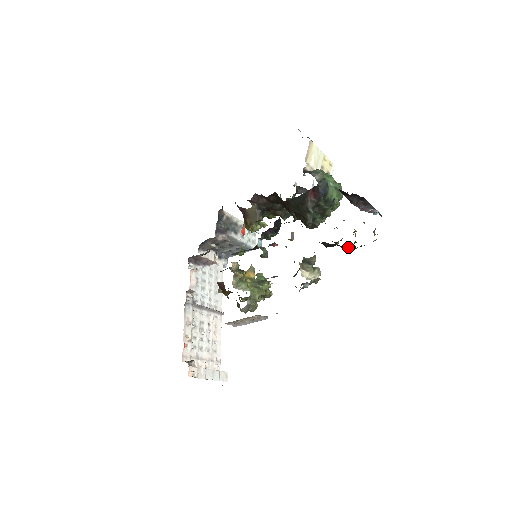
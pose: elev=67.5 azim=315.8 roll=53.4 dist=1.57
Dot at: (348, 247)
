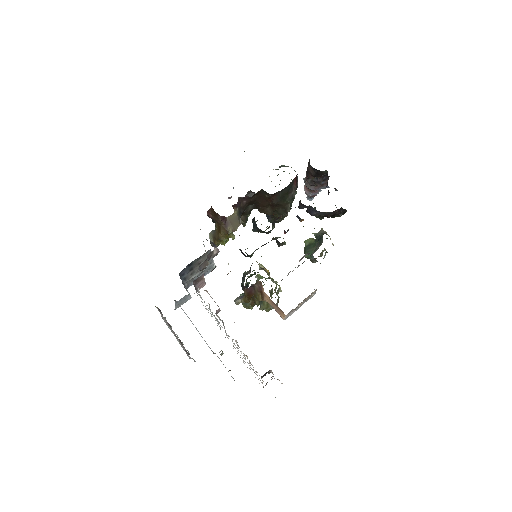
Dot at: (343, 213)
